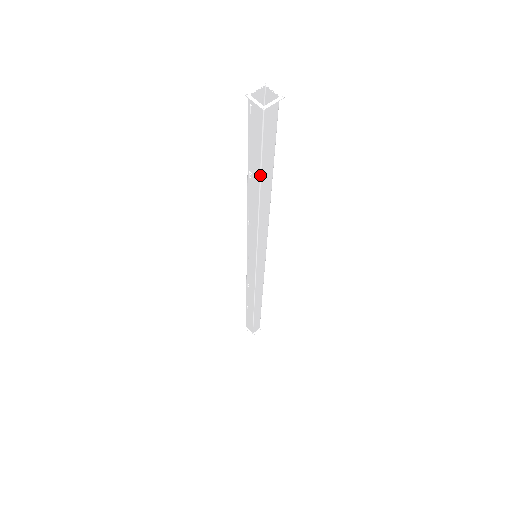
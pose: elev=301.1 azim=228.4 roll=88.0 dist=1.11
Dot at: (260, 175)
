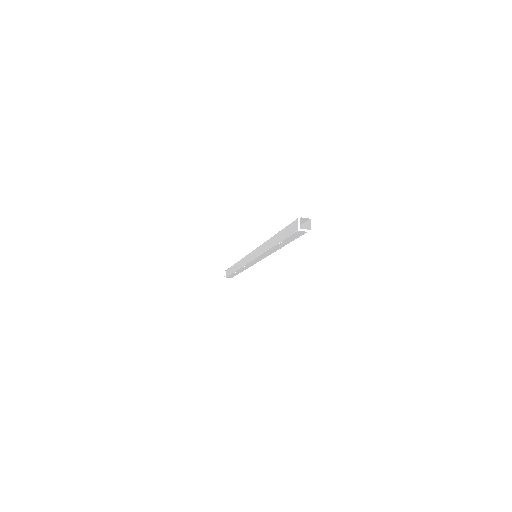
Dot at: occluded
